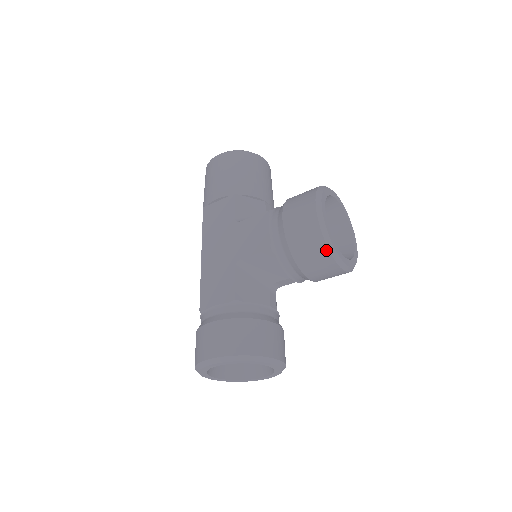
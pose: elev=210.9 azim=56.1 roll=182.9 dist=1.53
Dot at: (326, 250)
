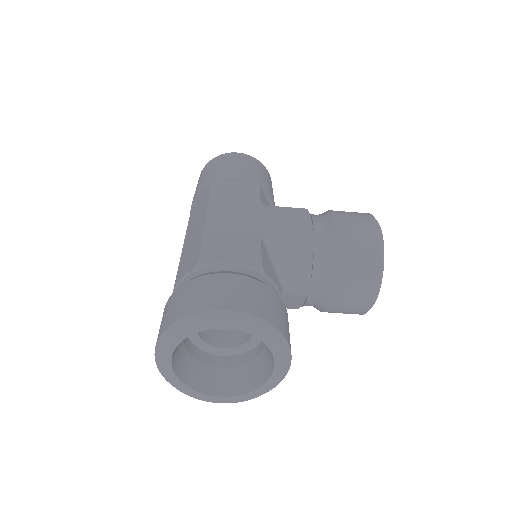
Dot at: (378, 264)
